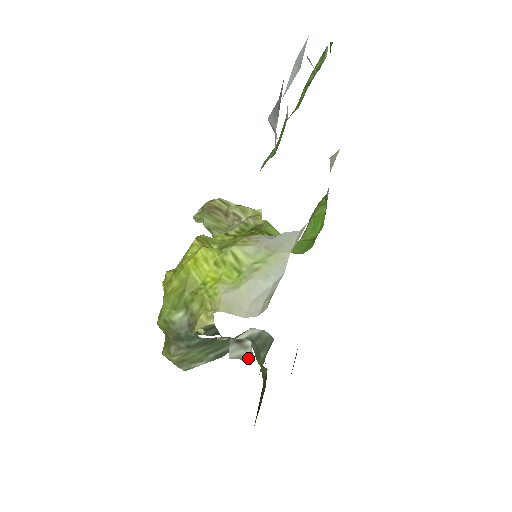
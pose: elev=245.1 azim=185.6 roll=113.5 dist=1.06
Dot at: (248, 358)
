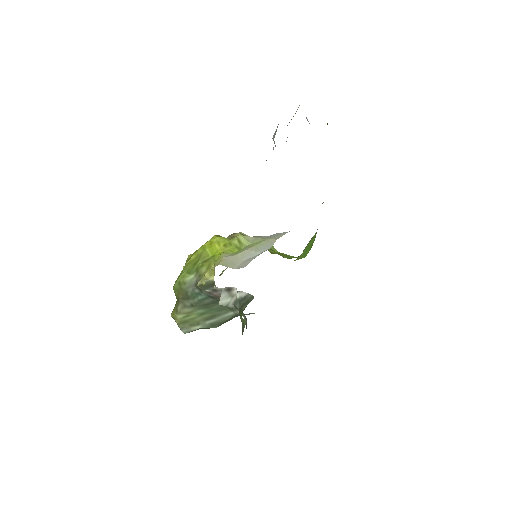
Dot at: (233, 303)
